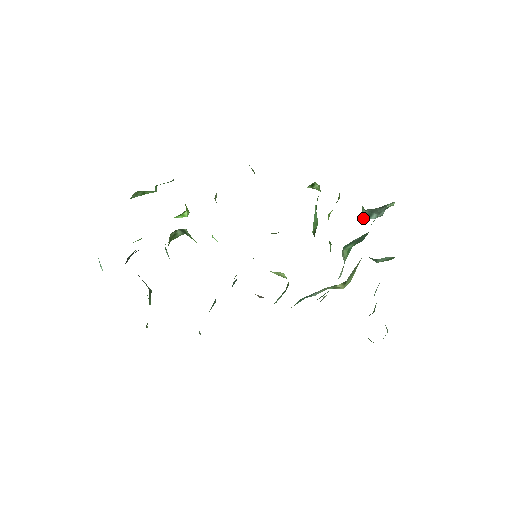
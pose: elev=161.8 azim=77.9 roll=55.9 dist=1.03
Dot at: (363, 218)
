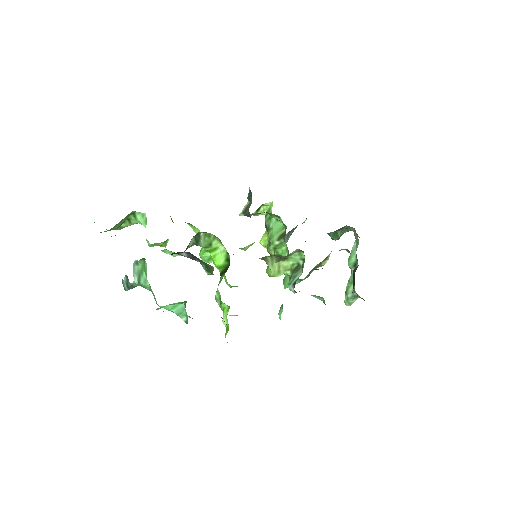
Dot at: occluded
